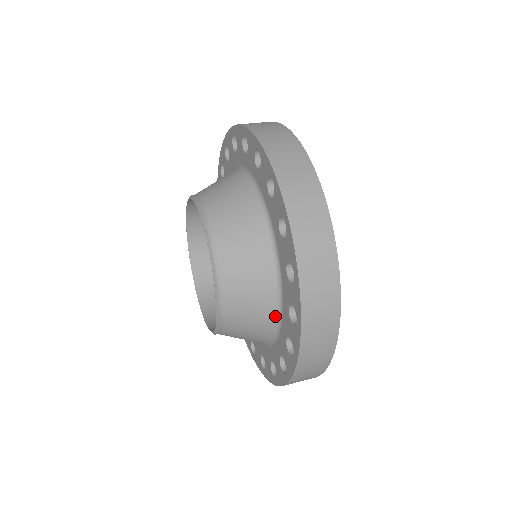
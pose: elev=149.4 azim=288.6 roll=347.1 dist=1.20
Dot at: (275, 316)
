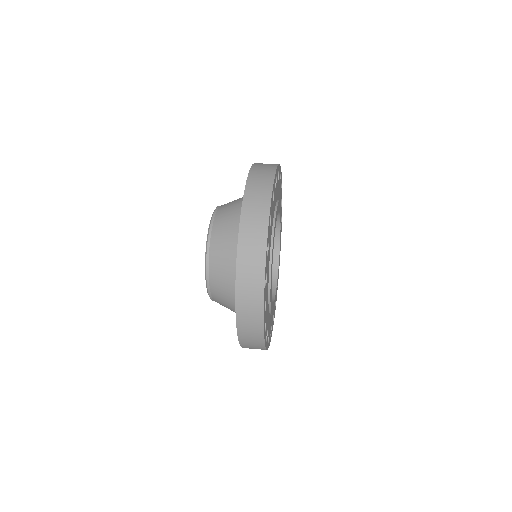
Dot at: occluded
